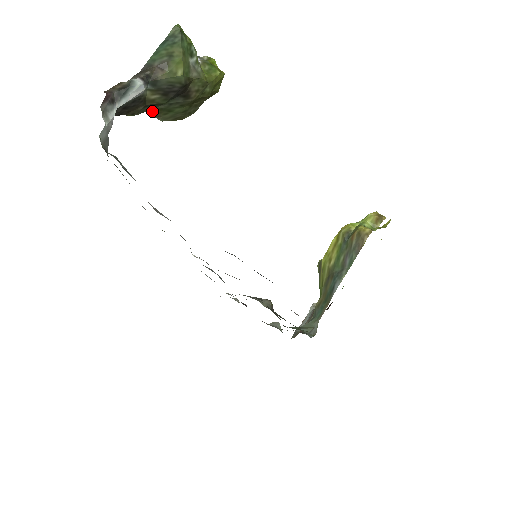
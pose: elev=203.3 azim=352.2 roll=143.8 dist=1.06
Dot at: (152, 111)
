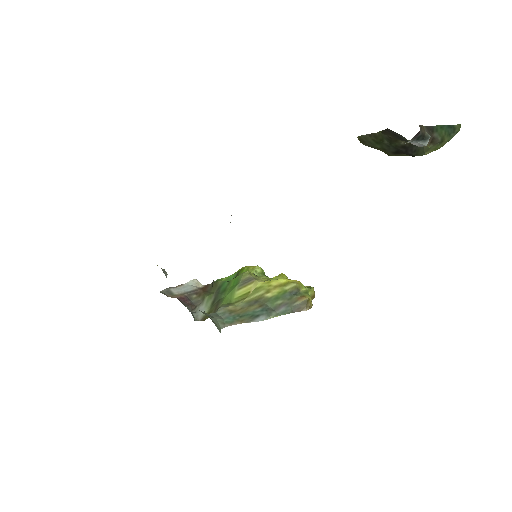
Dot at: (379, 135)
